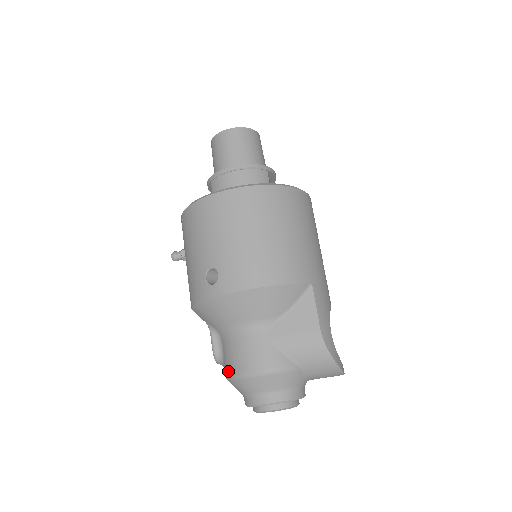
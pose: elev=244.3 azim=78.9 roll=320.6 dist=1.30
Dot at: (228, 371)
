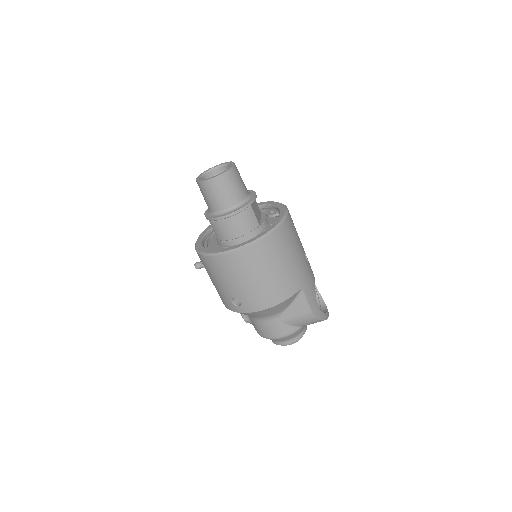
Dot at: (258, 333)
